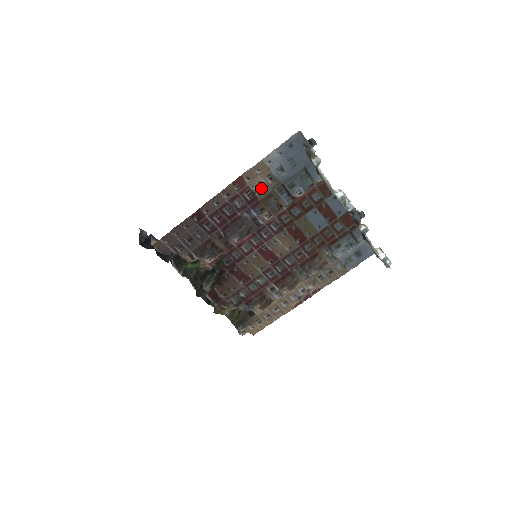
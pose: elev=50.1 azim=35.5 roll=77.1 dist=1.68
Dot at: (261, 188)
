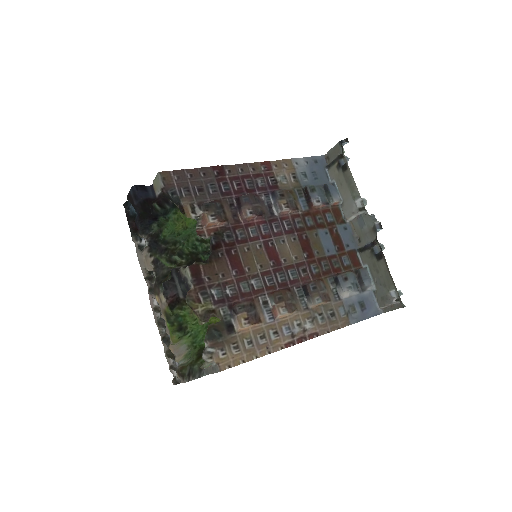
Dot at: (283, 182)
